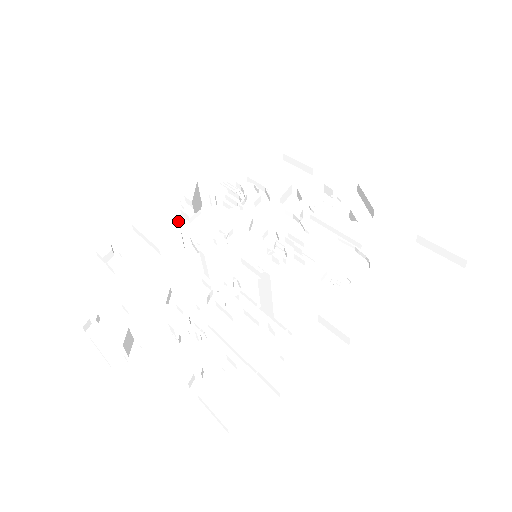
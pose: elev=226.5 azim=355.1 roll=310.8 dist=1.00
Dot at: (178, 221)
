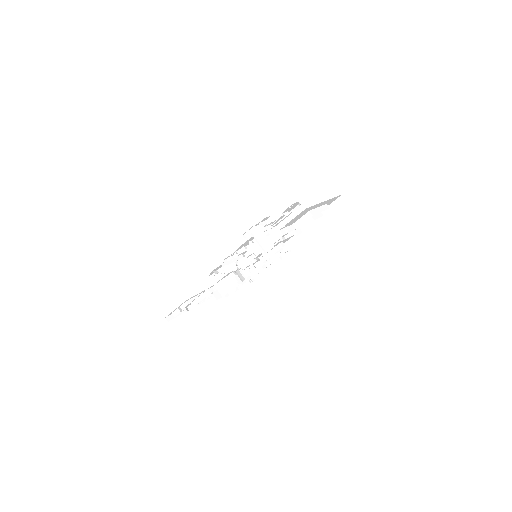
Dot at: occluded
